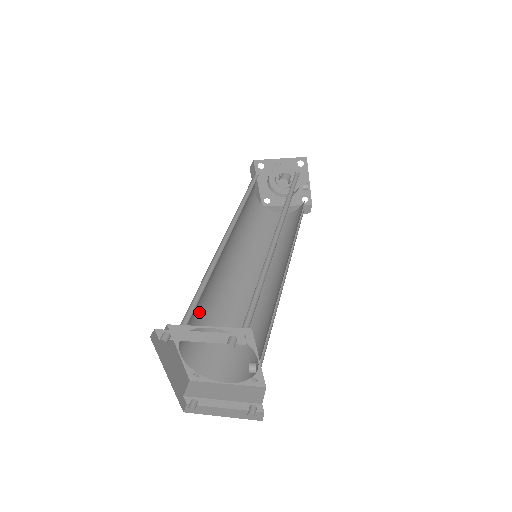
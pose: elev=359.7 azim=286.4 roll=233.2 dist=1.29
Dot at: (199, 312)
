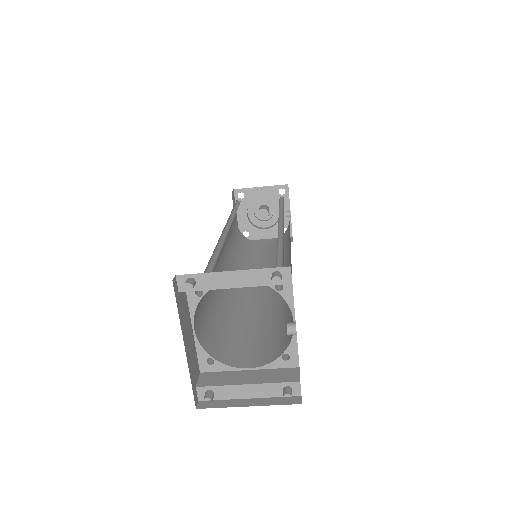
Dot at: (206, 297)
